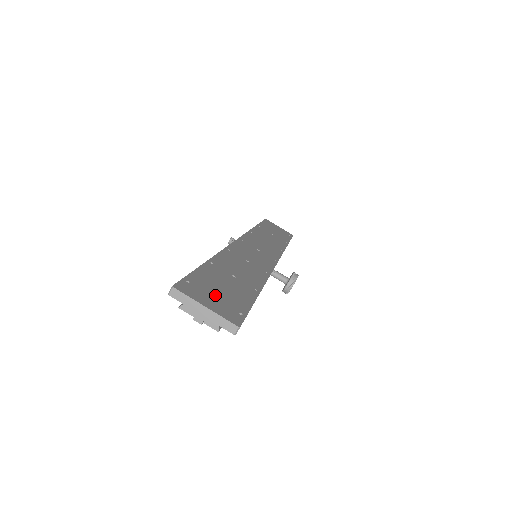
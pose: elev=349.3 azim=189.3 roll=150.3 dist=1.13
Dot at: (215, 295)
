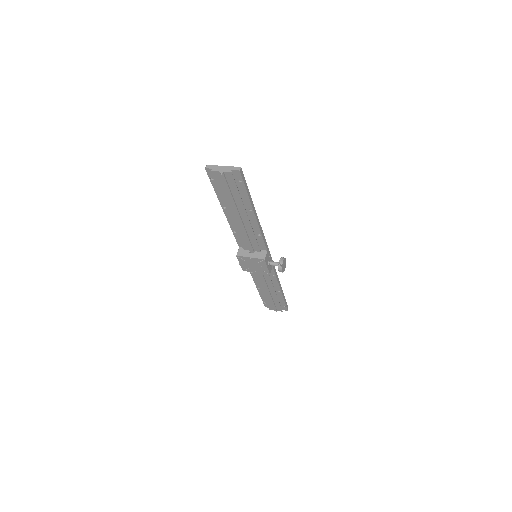
Dot at: occluded
